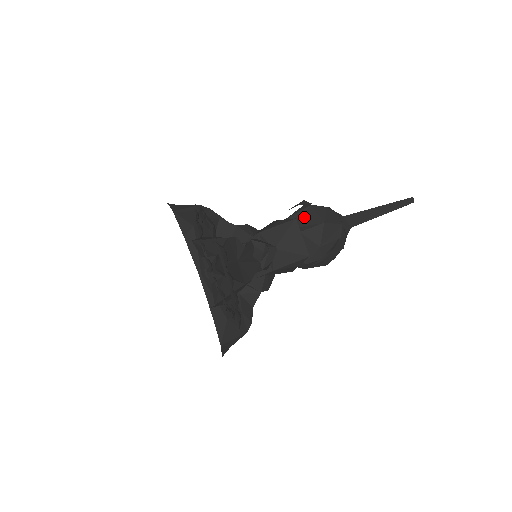
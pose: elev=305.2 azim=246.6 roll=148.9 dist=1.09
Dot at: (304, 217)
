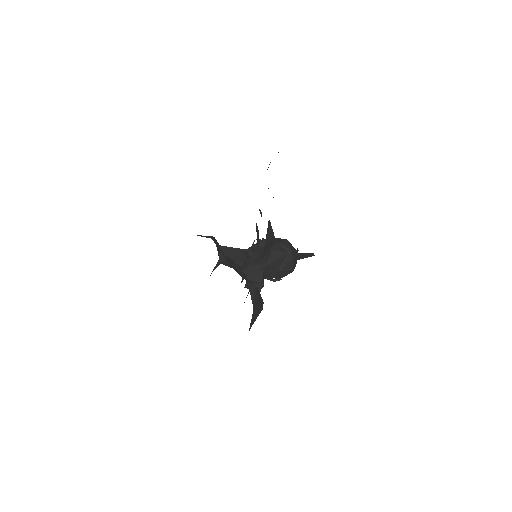
Dot at: occluded
